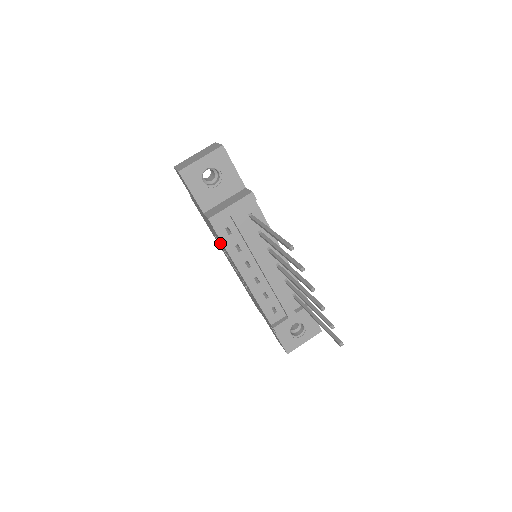
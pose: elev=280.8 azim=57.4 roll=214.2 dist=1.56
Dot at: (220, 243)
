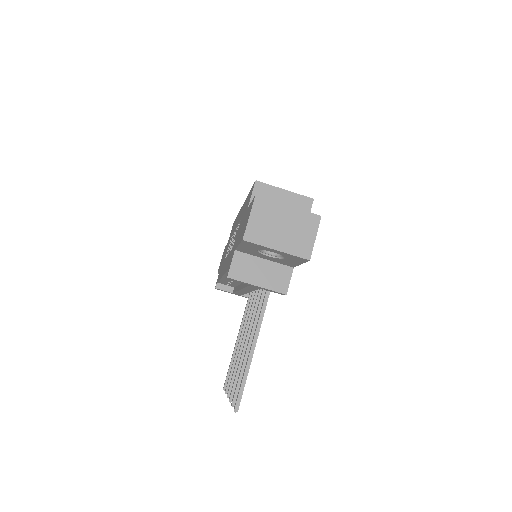
Dot at: occluded
